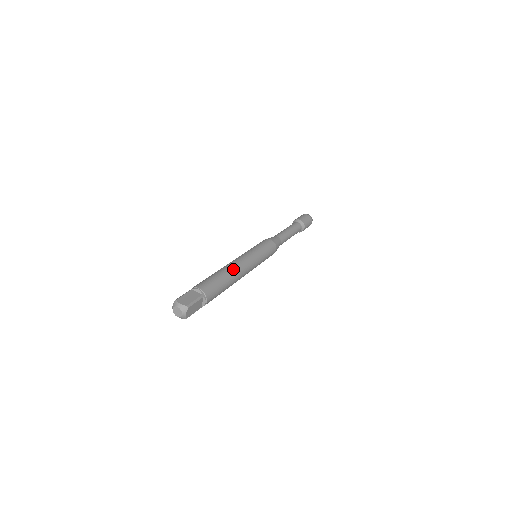
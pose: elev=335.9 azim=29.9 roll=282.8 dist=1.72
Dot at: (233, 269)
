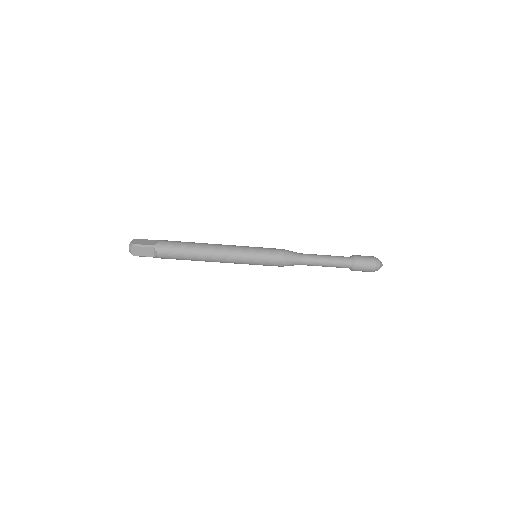
Dot at: occluded
